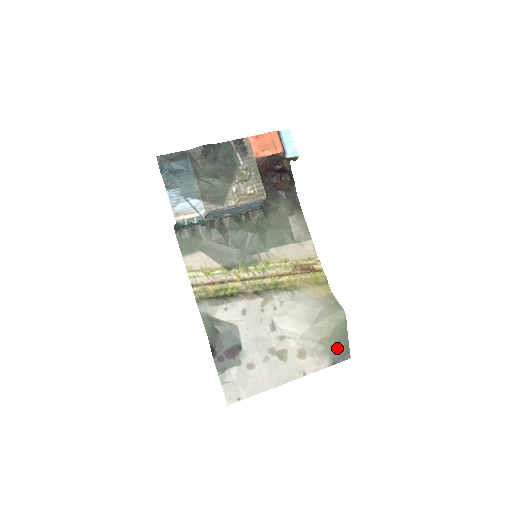
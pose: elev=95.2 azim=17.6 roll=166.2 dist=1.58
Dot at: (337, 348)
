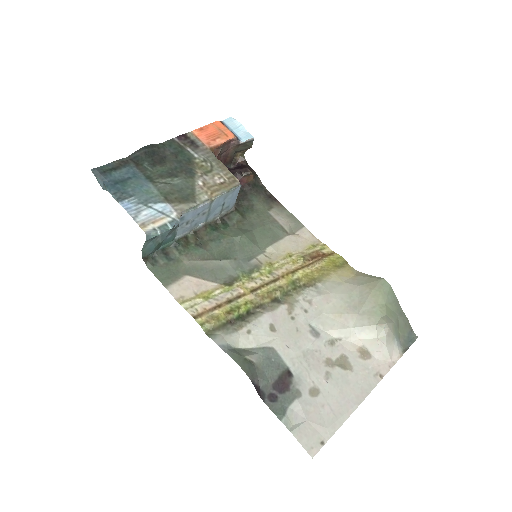
Dot at: (398, 329)
